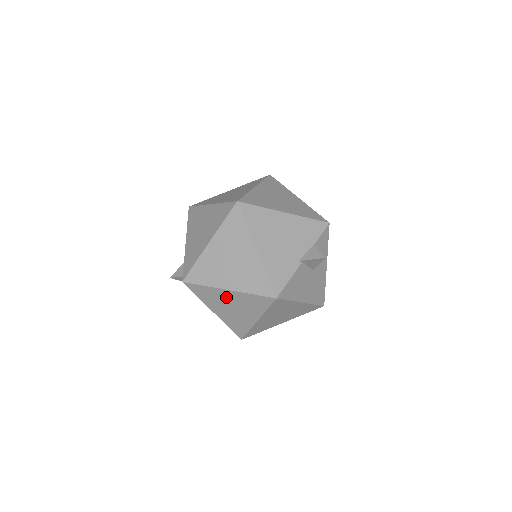
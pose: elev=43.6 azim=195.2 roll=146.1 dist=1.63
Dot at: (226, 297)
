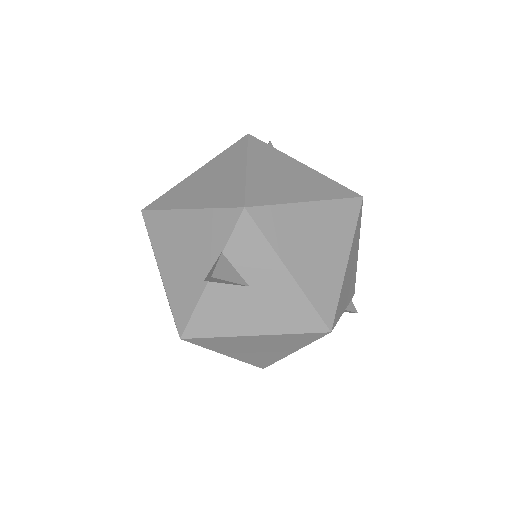
Dot at: occluded
